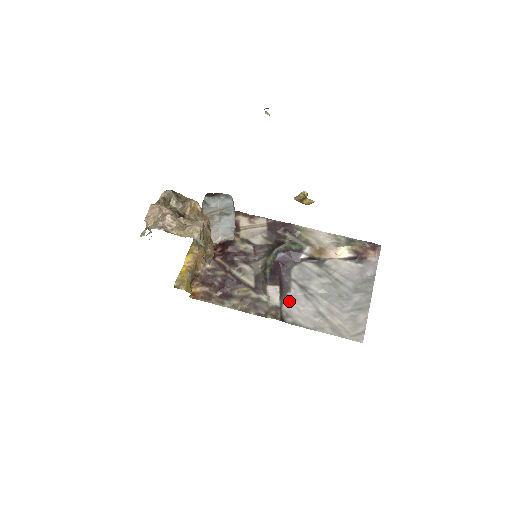
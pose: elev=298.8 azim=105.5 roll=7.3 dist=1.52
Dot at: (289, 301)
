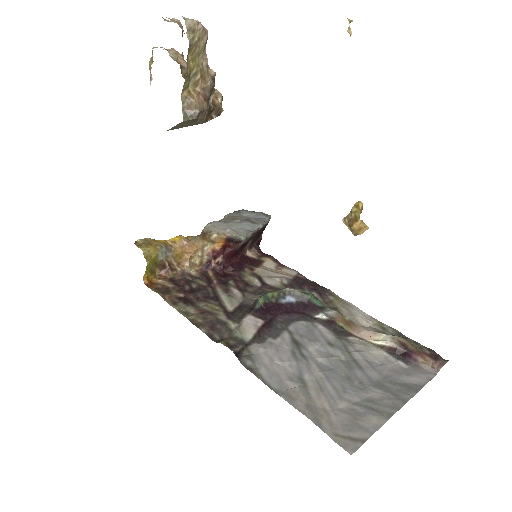
Dot at: (265, 345)
